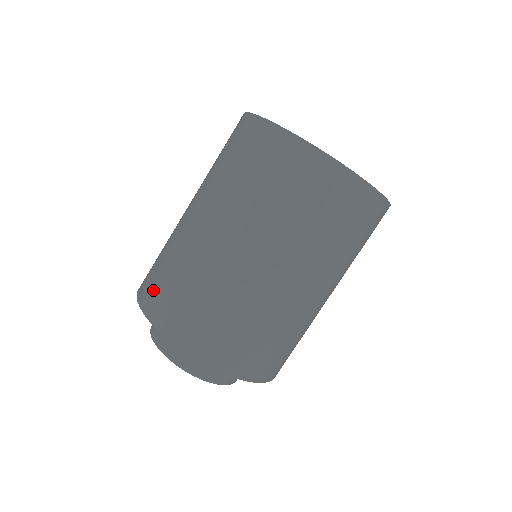
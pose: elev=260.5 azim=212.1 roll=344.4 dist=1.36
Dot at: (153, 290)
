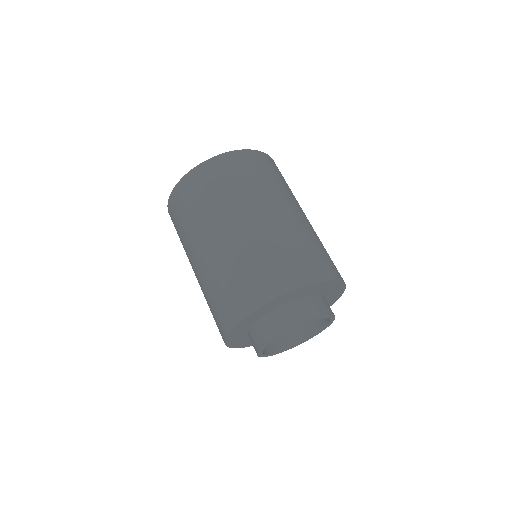
Dot at: occluded
